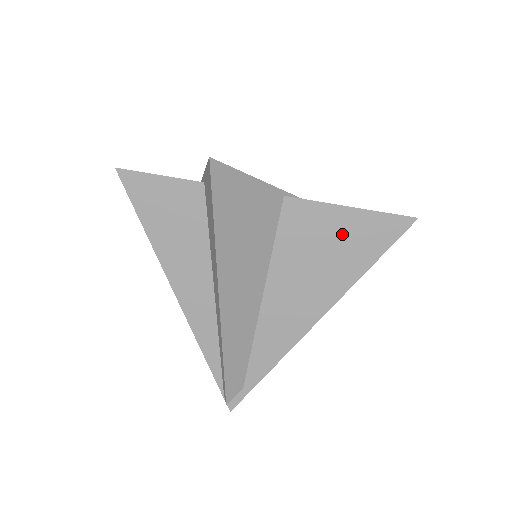
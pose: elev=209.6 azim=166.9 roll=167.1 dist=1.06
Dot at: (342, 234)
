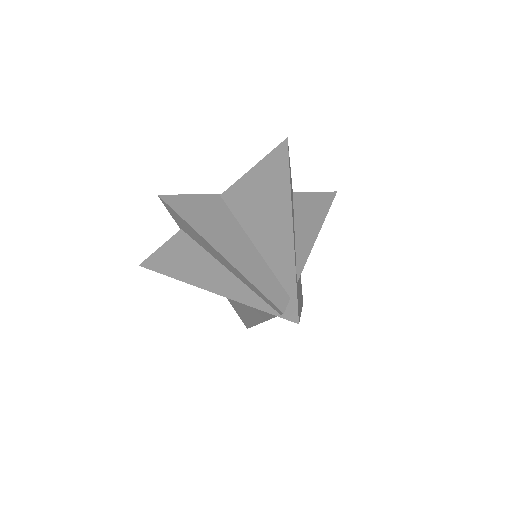
Dot at: (261, 177)
